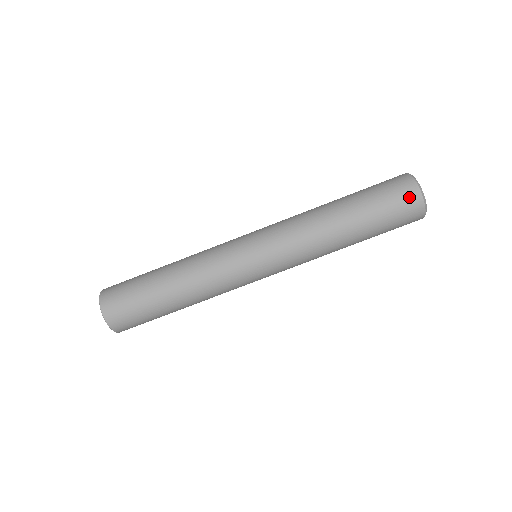
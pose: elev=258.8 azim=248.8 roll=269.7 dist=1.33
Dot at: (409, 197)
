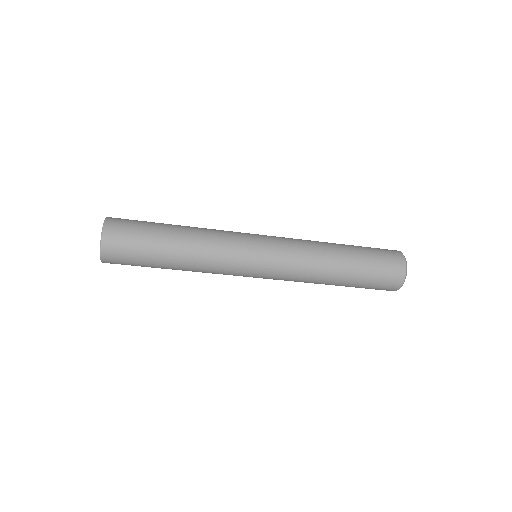
Dot at: occluded
